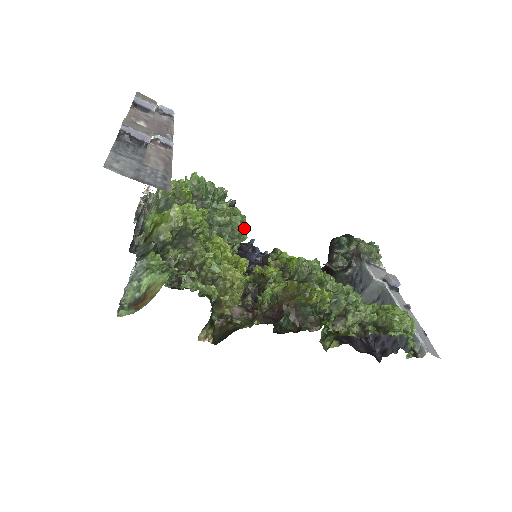
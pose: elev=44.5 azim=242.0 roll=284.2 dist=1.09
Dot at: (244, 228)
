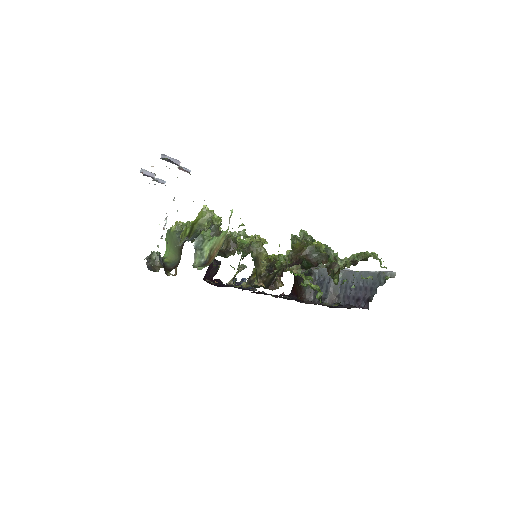
Dot at: occluded
